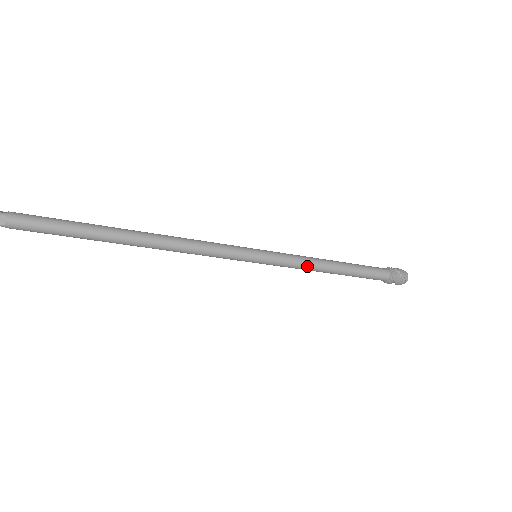
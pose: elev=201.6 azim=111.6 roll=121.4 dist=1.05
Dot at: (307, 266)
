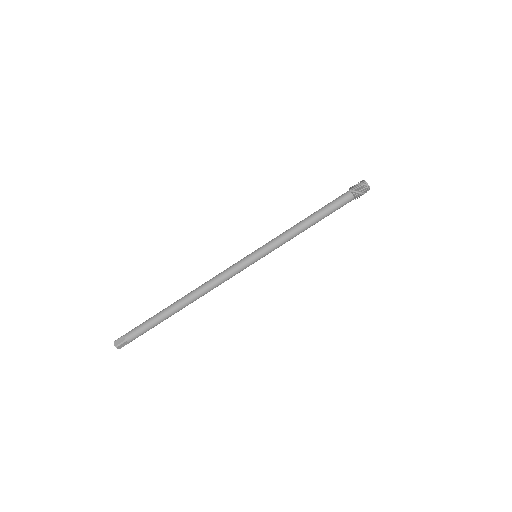
Dot at: (288, 234)
